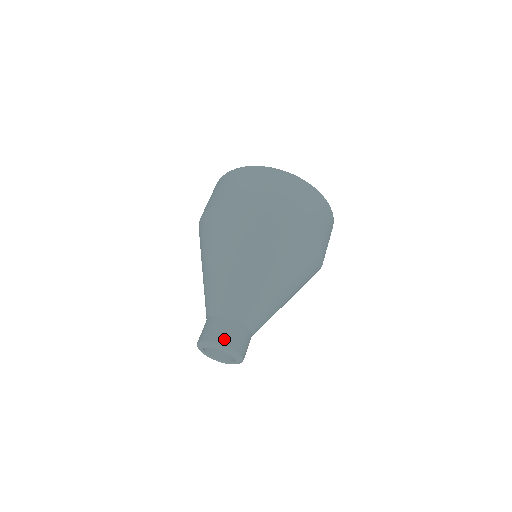
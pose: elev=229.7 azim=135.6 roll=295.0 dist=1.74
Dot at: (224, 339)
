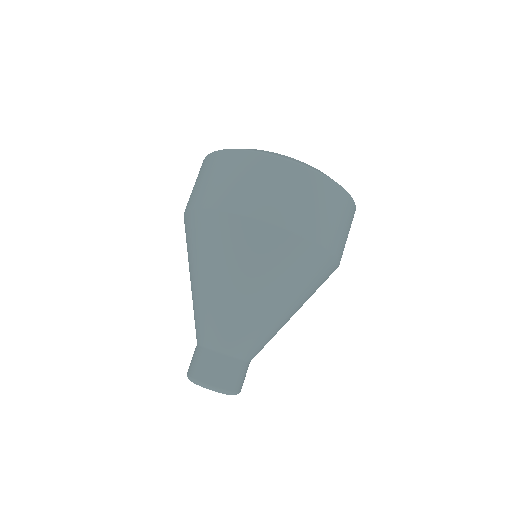
Dot at: (206, 376)
